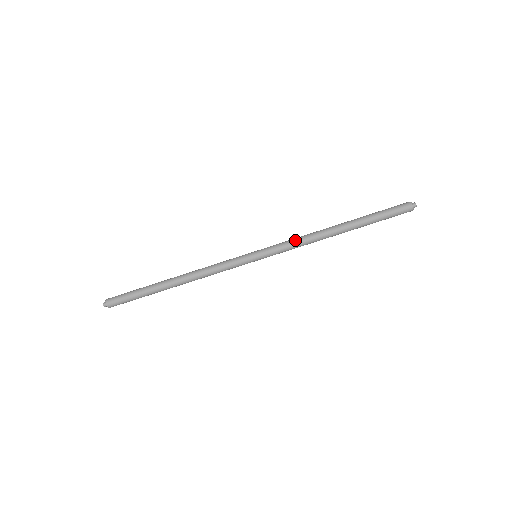
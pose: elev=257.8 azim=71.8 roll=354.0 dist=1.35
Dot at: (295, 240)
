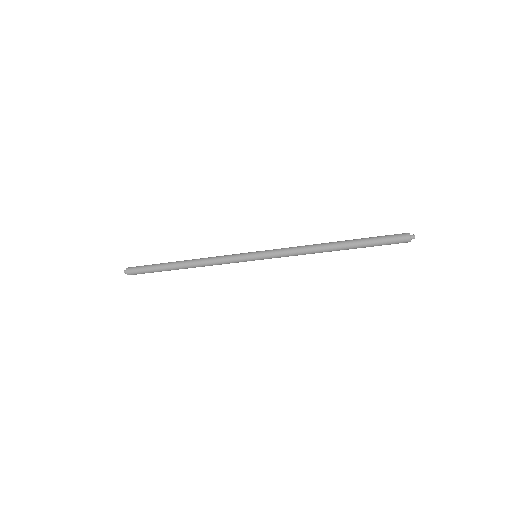
Dot at: (292, 249)
